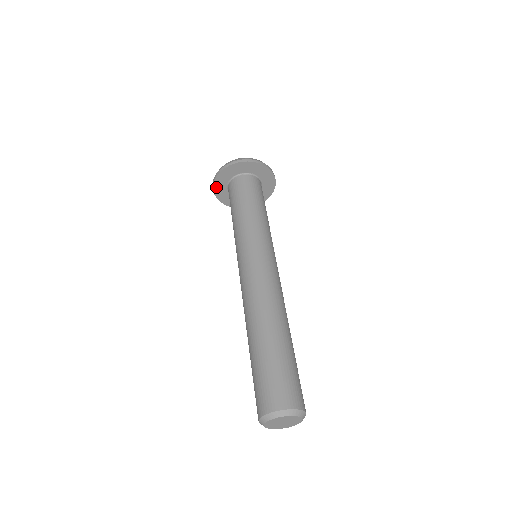
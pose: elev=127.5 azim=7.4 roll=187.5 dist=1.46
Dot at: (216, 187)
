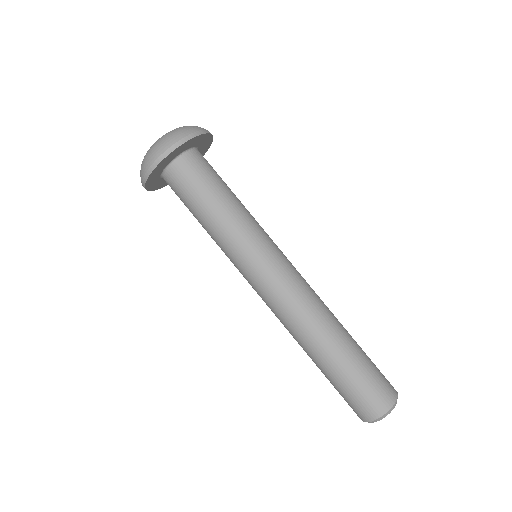
Dot at: (164, 185)
